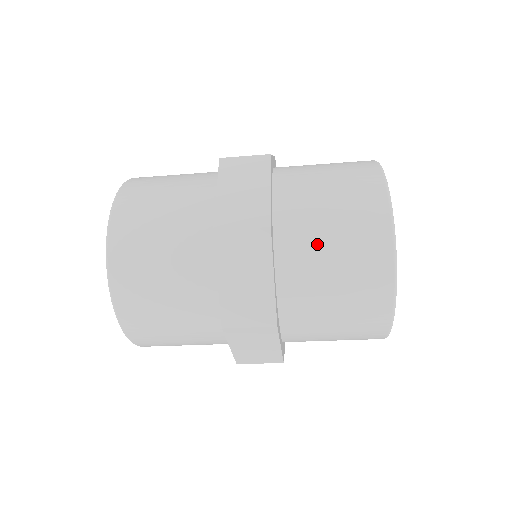
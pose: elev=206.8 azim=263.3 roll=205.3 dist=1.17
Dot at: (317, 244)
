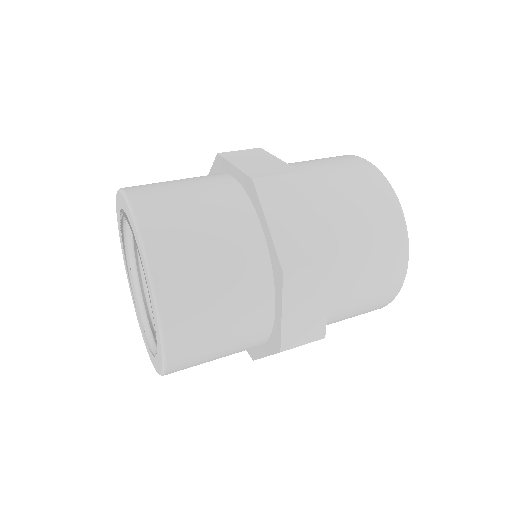
Dot at: (343, 316)
